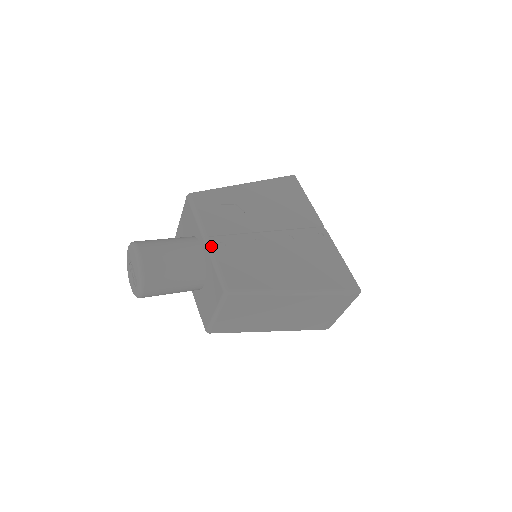
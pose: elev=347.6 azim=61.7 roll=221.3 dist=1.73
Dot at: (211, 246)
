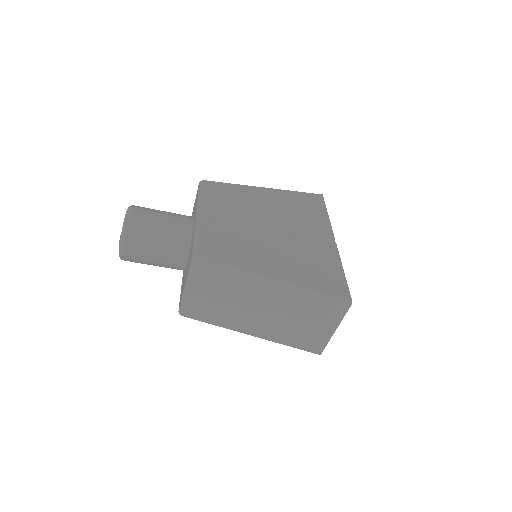
Dot at: (199, 220)
